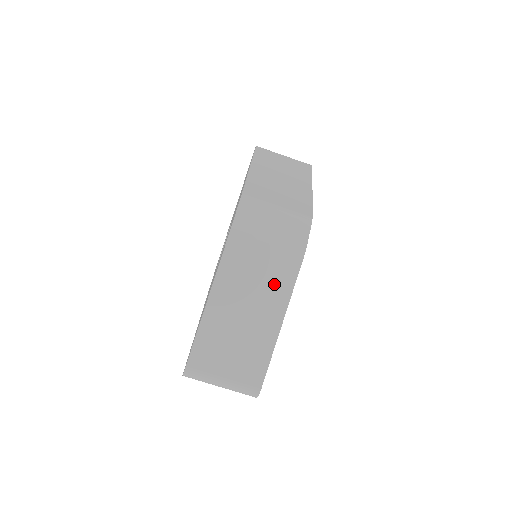
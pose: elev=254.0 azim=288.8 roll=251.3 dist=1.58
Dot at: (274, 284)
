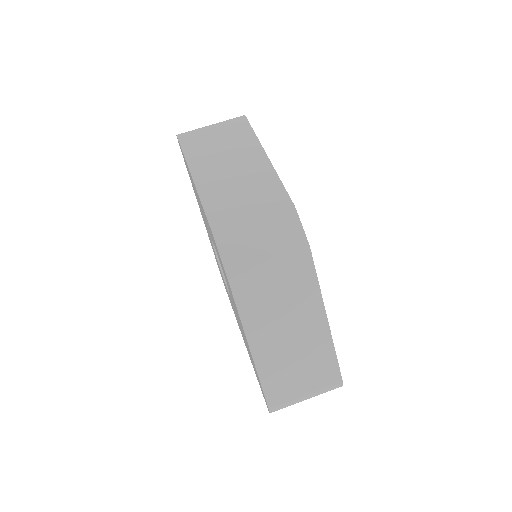
Dot at: (299, 295)
